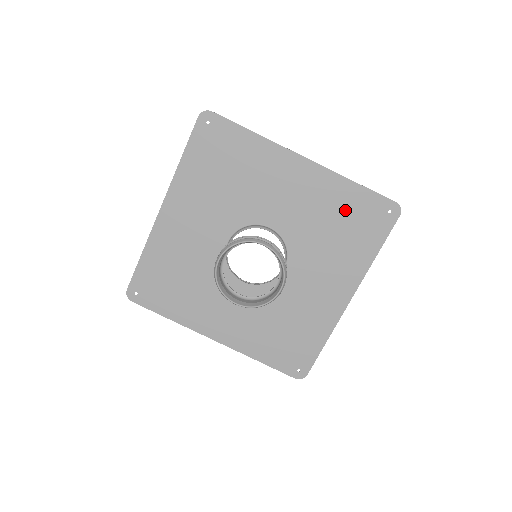
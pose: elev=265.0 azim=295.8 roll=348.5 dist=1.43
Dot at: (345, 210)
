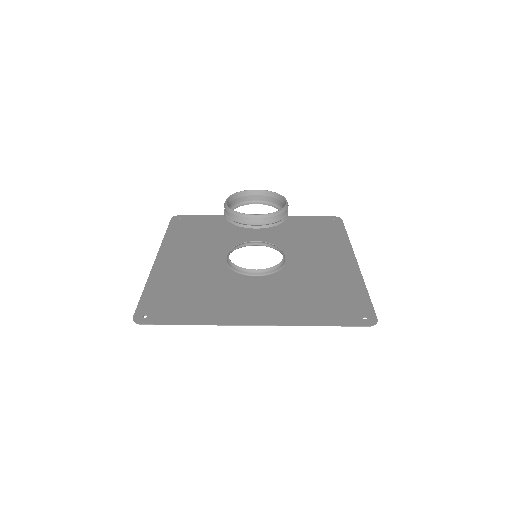
Dot at: (304, 226)
